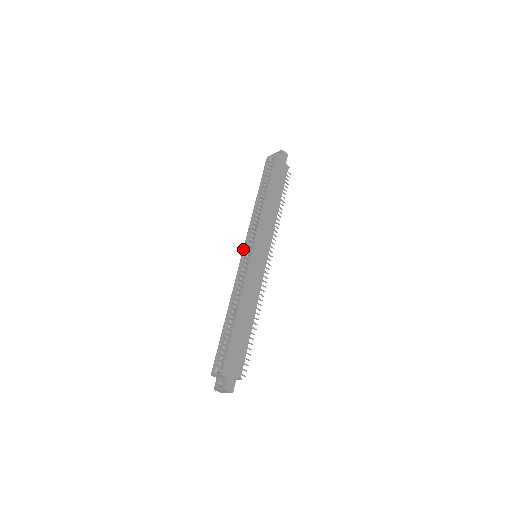
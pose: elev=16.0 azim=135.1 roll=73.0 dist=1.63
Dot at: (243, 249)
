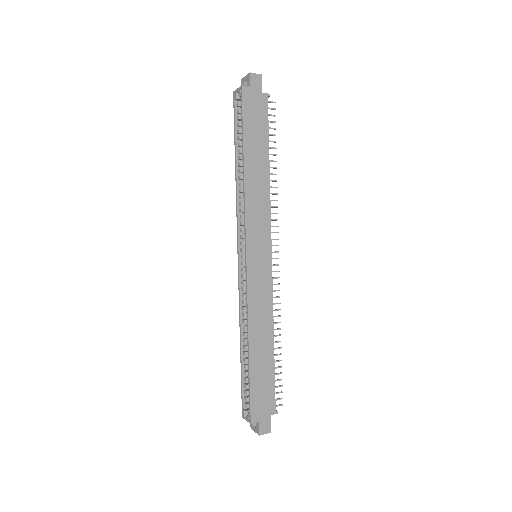
Dot at: (237, 252)
